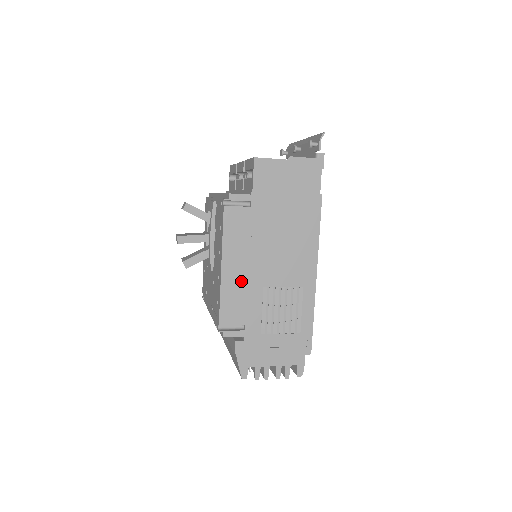
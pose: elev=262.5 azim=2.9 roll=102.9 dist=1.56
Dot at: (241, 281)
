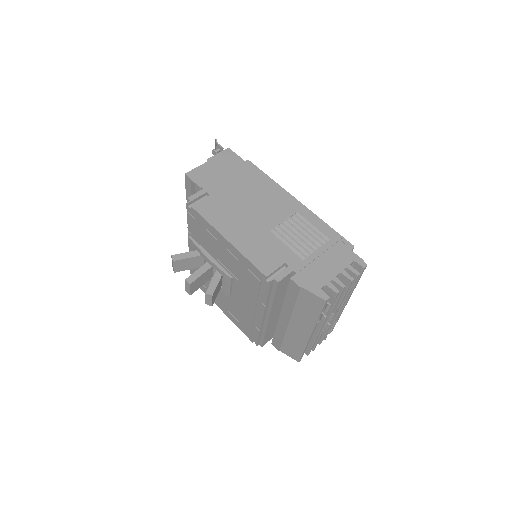
Dot at: (250, 238)
